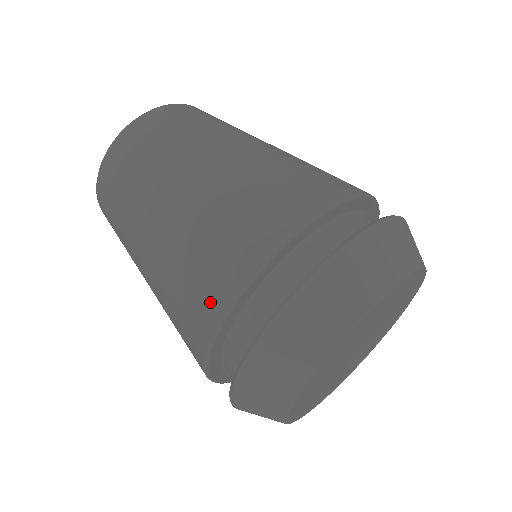
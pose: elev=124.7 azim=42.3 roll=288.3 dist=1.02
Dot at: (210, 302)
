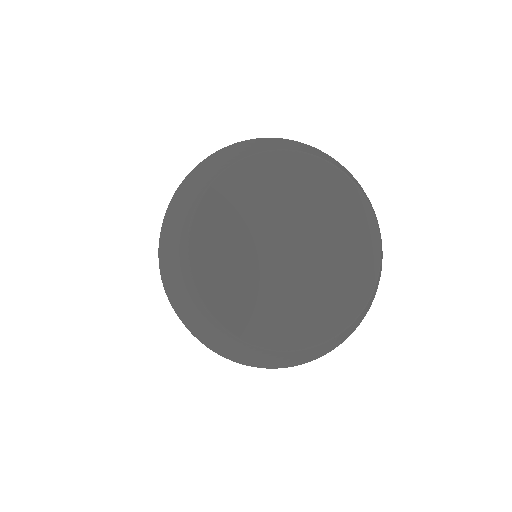
Dot at: occluded
